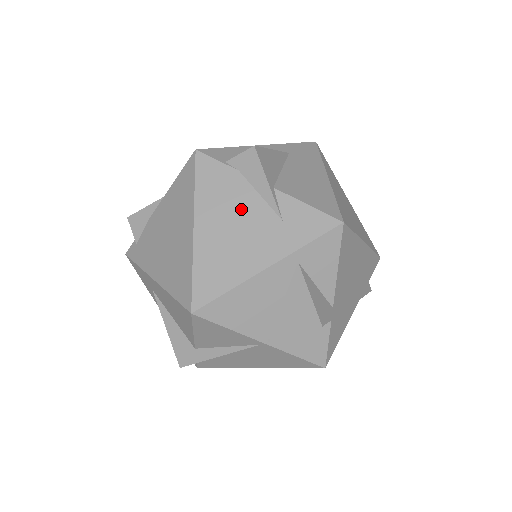
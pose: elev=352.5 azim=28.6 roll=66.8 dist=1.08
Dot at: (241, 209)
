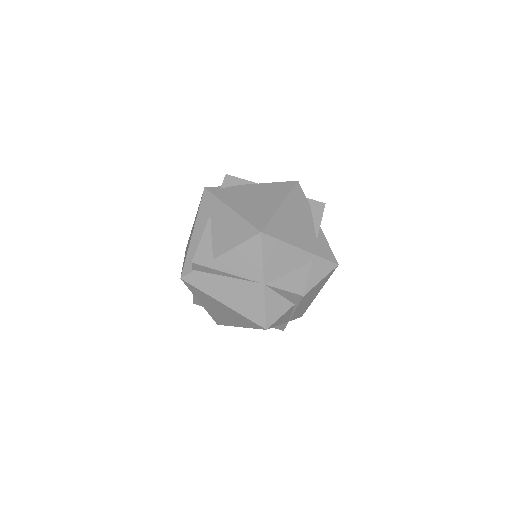
Dot at: (304, 219)
